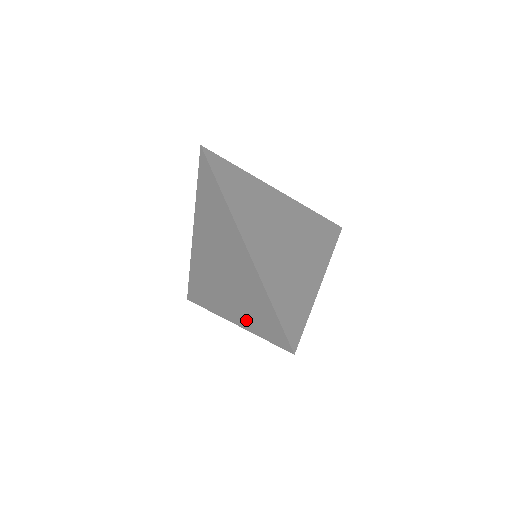
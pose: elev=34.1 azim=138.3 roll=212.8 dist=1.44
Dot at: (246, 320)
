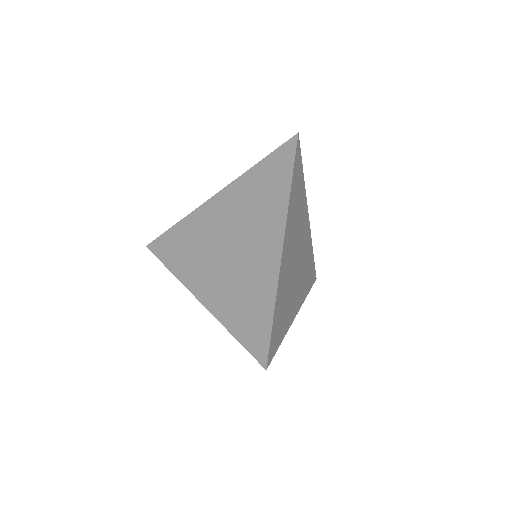
Dot at: (223, 308)
